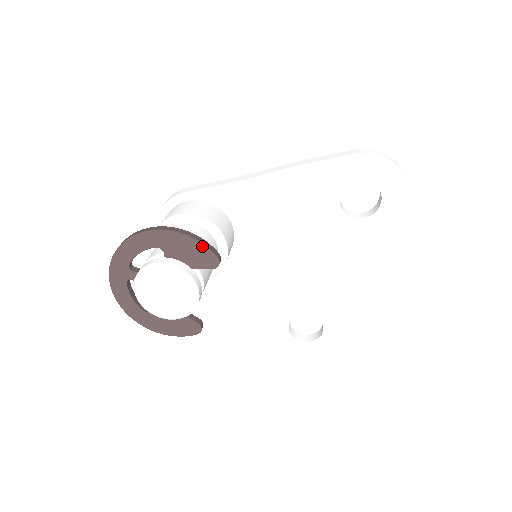
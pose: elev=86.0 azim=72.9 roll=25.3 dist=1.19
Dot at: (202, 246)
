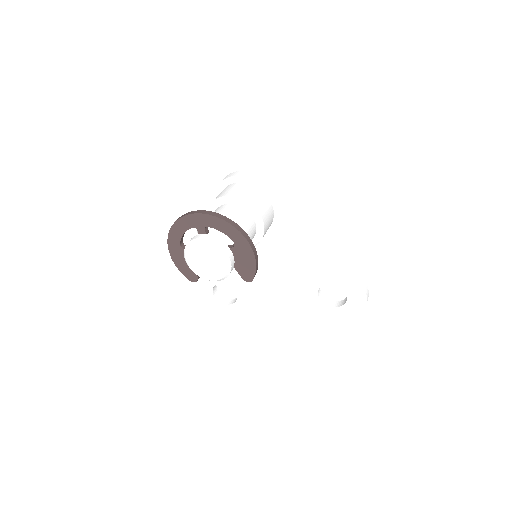
Dot at: (254, 269)
